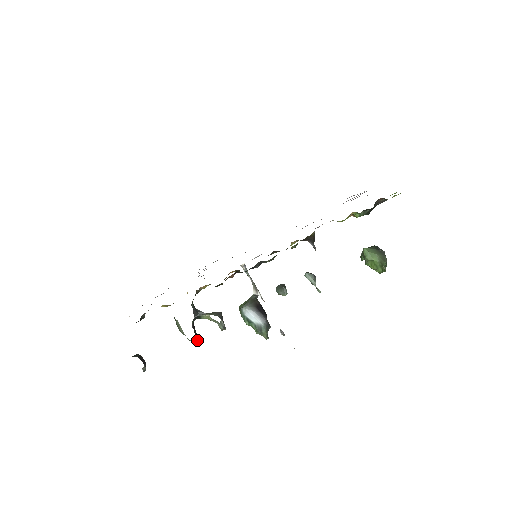
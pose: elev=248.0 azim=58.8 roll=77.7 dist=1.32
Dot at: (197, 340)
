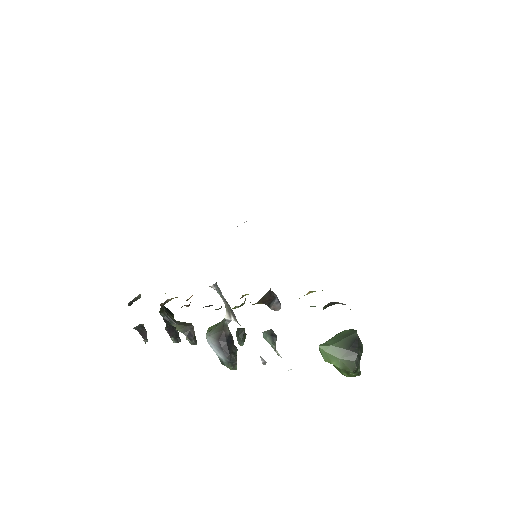
Dot at: (174, 342)
